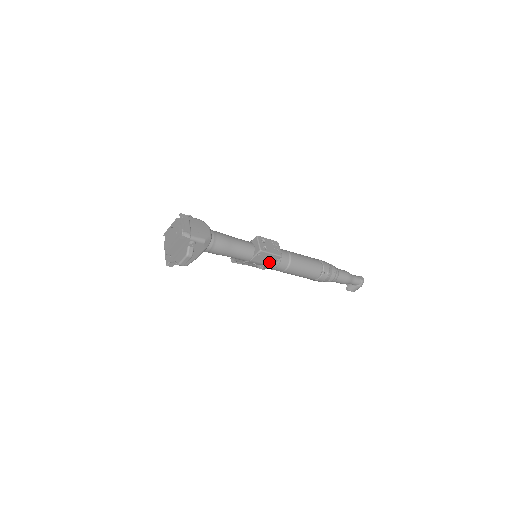
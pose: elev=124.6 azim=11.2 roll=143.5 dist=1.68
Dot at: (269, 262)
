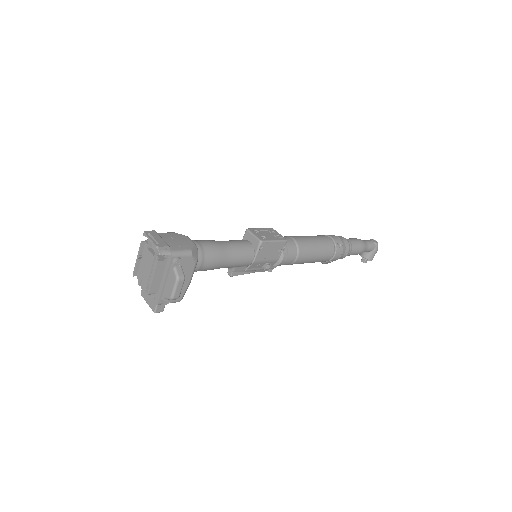
Dot at: (275, 255)
